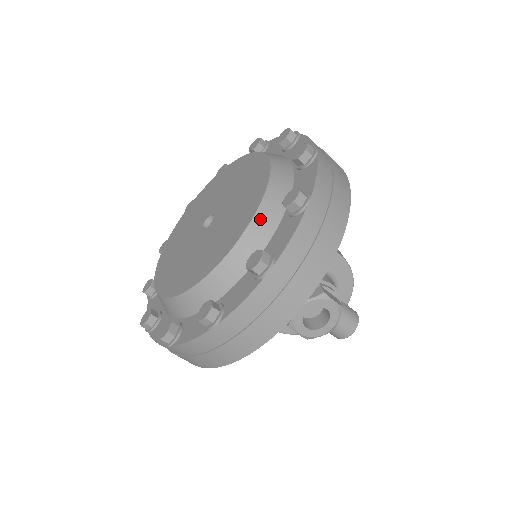
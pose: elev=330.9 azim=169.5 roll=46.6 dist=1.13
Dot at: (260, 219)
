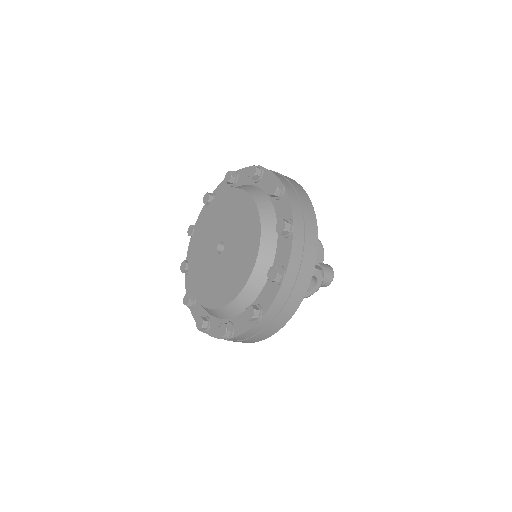
Dot at: (264, 244)
